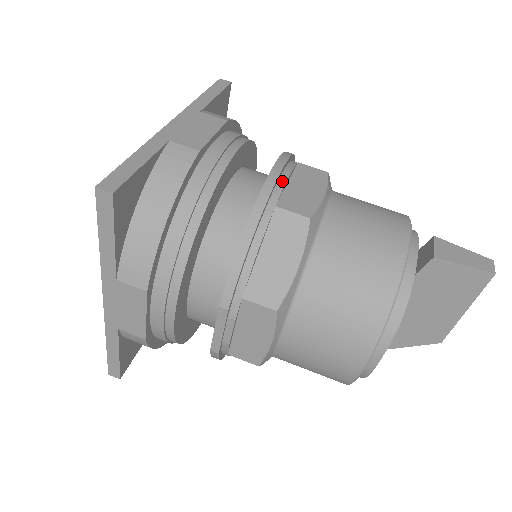
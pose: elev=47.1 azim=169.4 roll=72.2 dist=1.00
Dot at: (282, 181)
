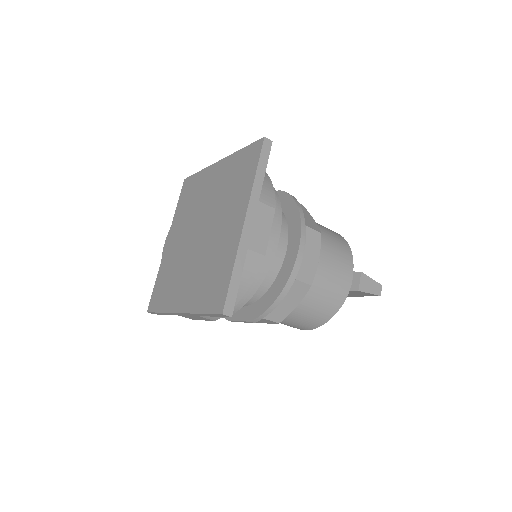
Dot at: (301, 258)
